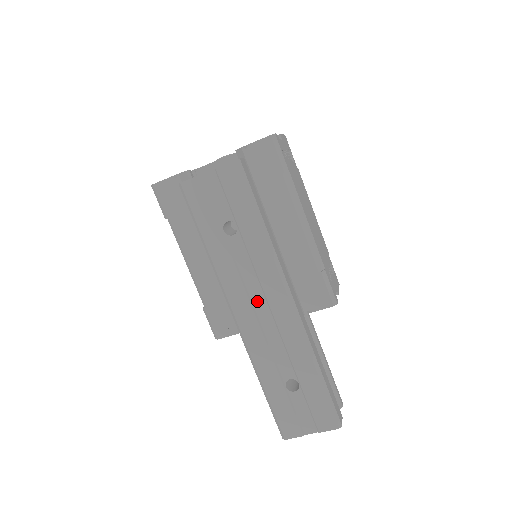
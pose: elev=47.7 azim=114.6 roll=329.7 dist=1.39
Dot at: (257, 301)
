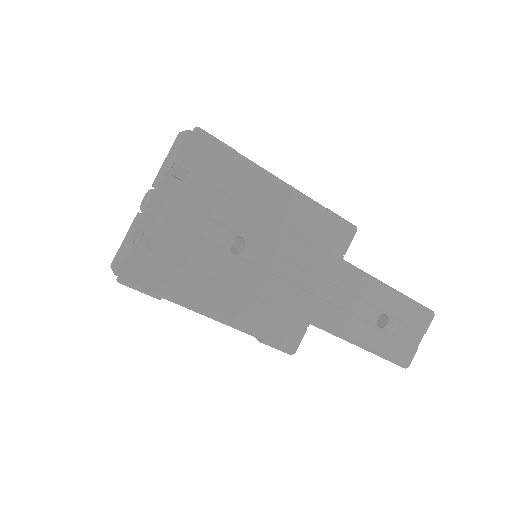
Dot at: (308, 284)
